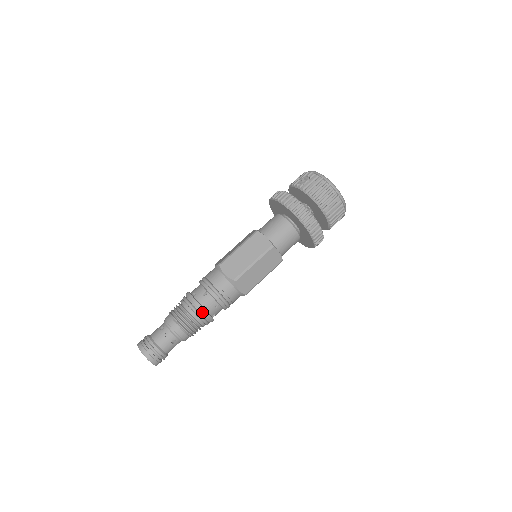
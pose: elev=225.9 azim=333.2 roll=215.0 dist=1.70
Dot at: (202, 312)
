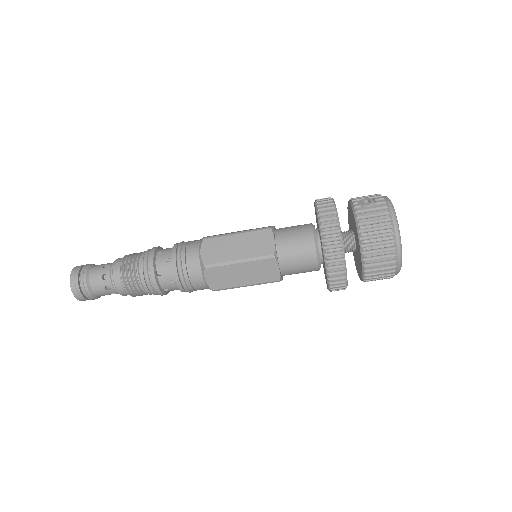
Dot at: (151, 277)
